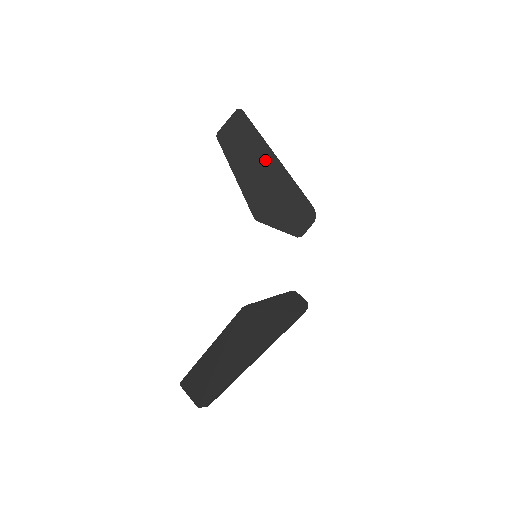
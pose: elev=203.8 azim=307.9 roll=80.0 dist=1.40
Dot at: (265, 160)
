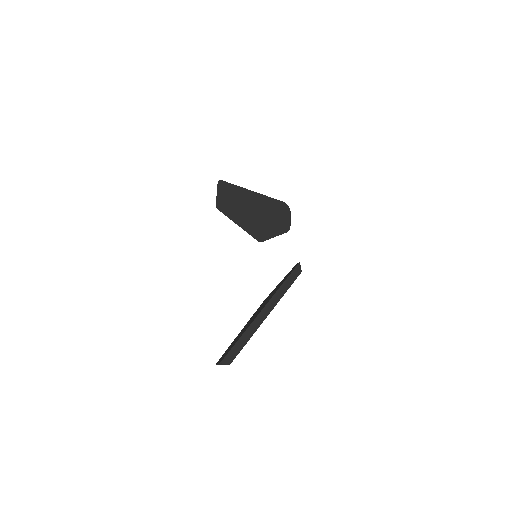
Dot at: (245, 198)
